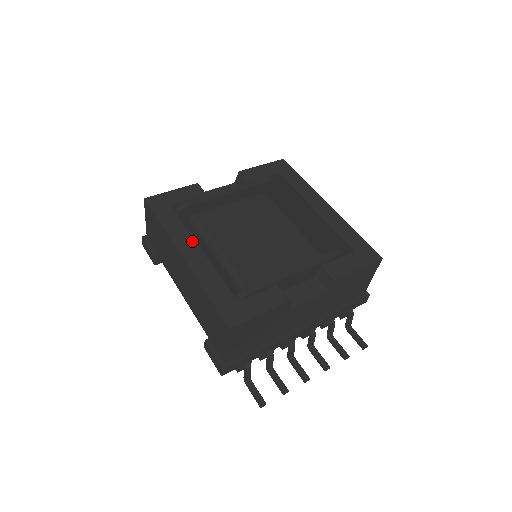
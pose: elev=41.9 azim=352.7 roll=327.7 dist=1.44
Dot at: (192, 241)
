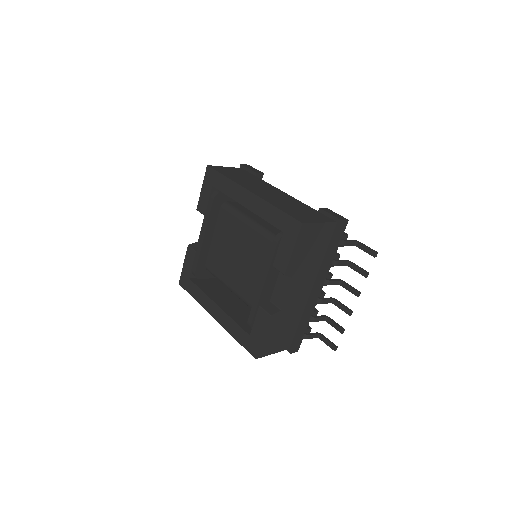
Dot at: (211, 302)
